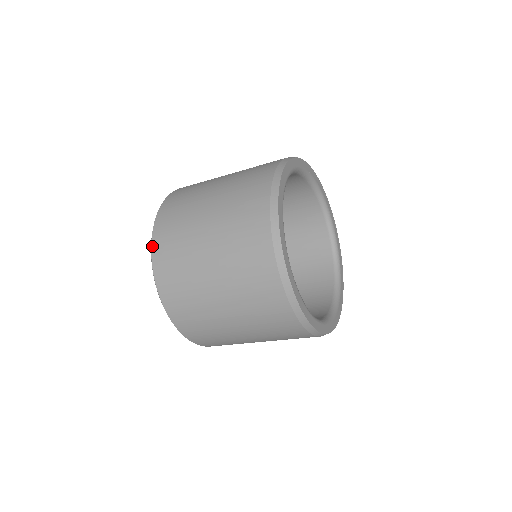
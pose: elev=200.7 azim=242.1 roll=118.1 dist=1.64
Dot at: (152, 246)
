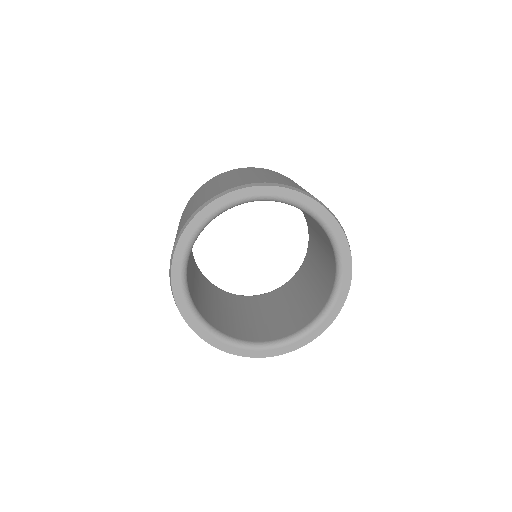
Dot at: occluded
